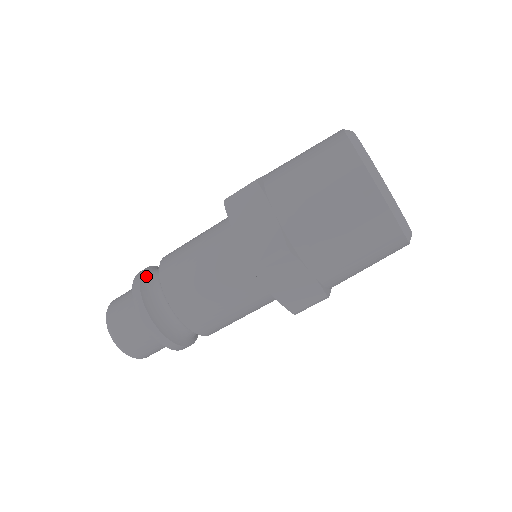
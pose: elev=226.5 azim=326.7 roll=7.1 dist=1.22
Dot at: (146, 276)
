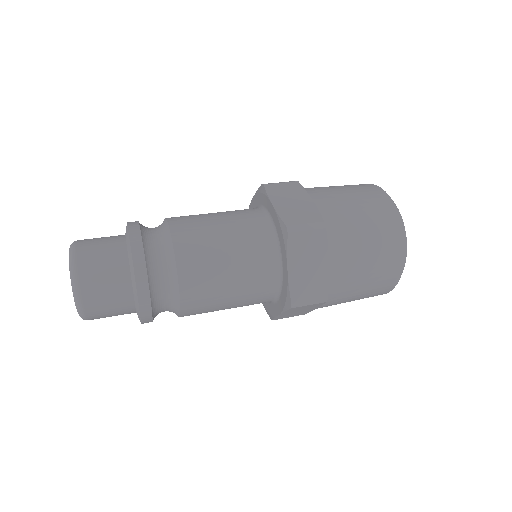
Dot at: (142, 225)
